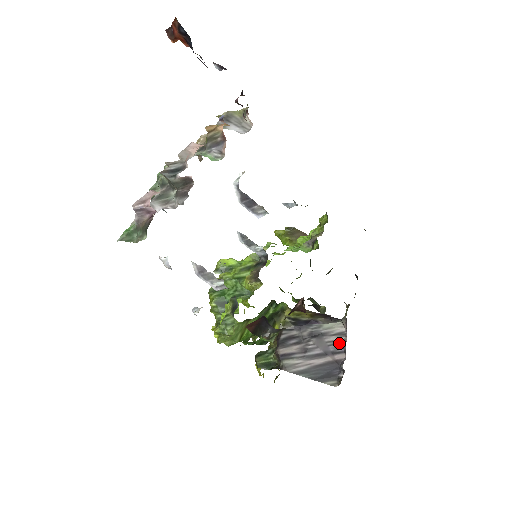
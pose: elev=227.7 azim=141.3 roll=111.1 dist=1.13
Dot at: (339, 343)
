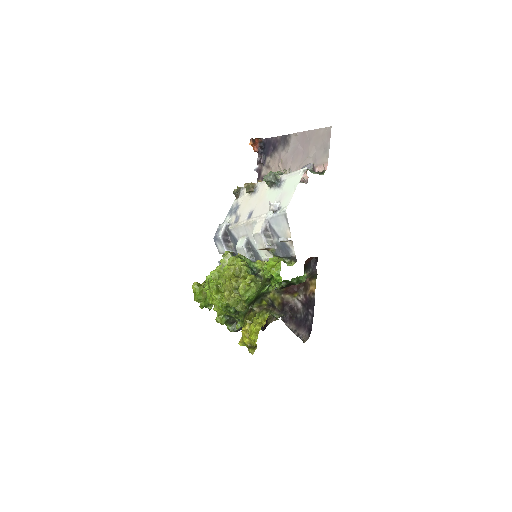
Dot at: (289, 328)
